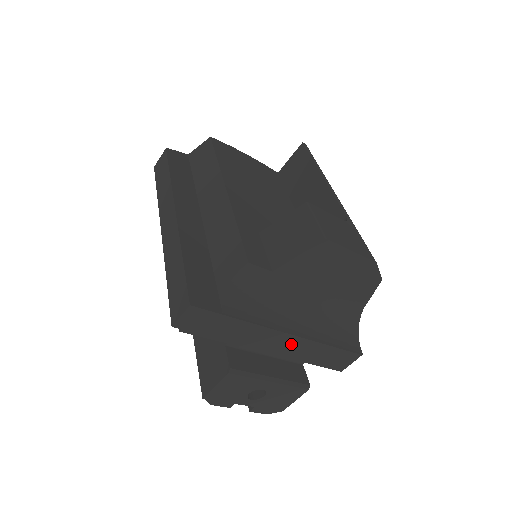
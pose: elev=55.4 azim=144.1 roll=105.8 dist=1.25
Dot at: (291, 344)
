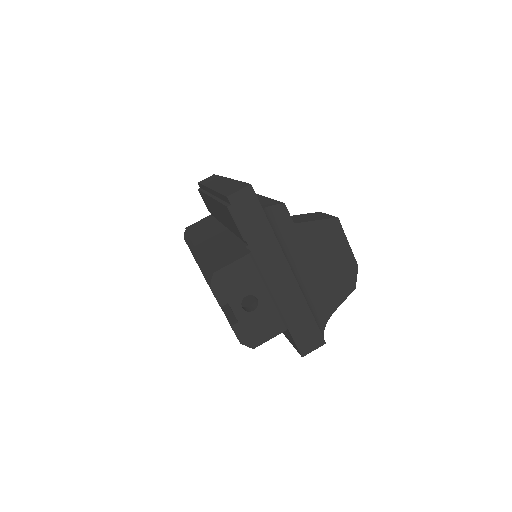
Dot at: (286, 284)
